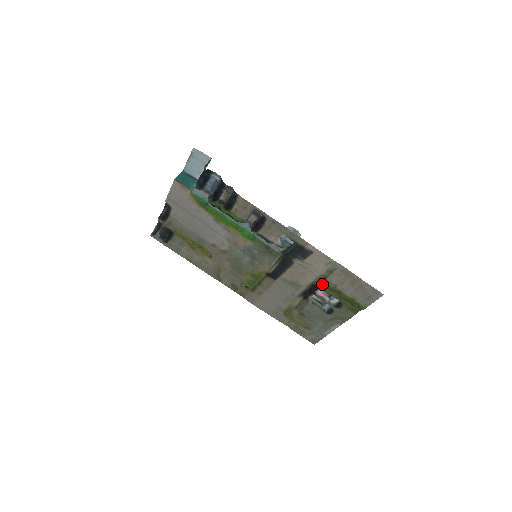
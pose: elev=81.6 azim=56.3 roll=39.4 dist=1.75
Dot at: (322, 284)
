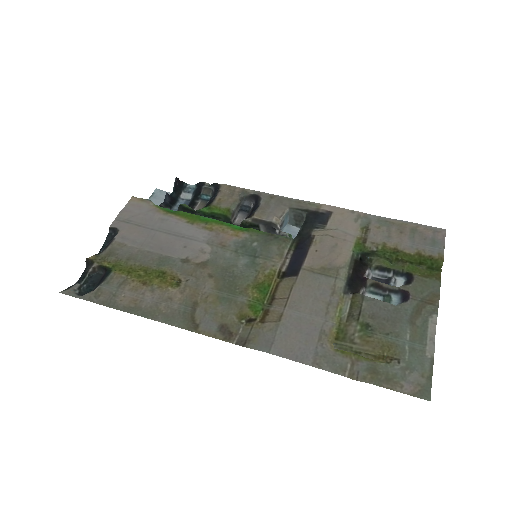
Dot at: (366, 254)
